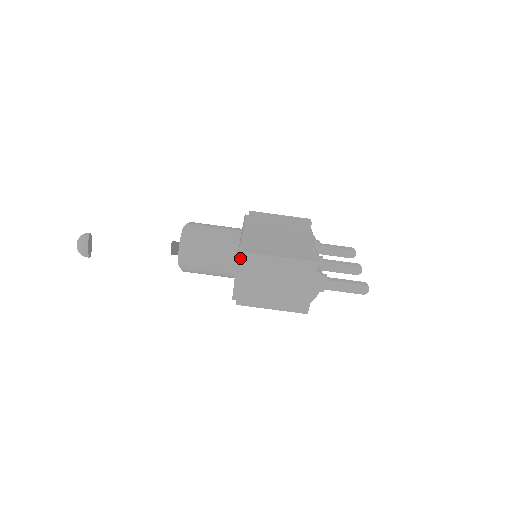
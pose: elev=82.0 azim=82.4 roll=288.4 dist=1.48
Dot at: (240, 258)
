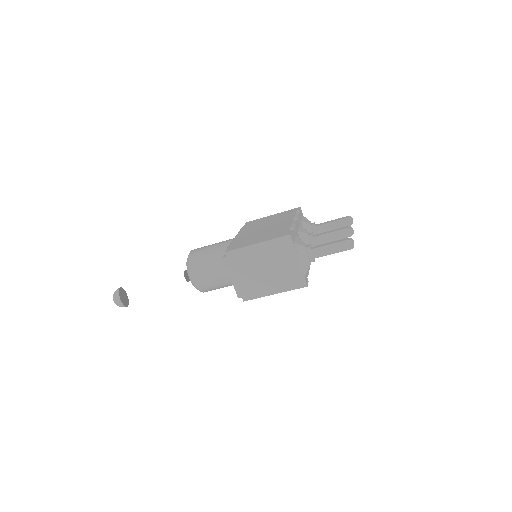
Dot at: (226, 259)
